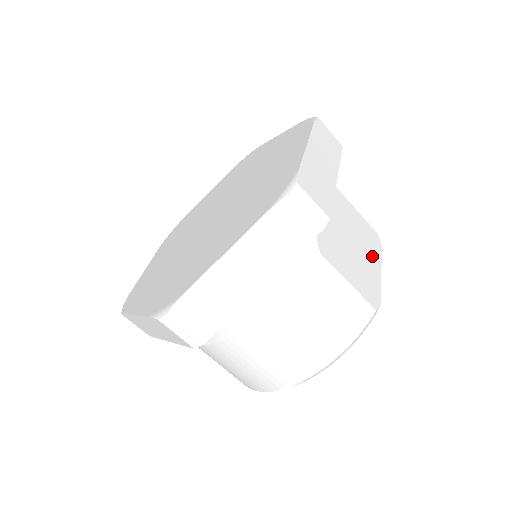
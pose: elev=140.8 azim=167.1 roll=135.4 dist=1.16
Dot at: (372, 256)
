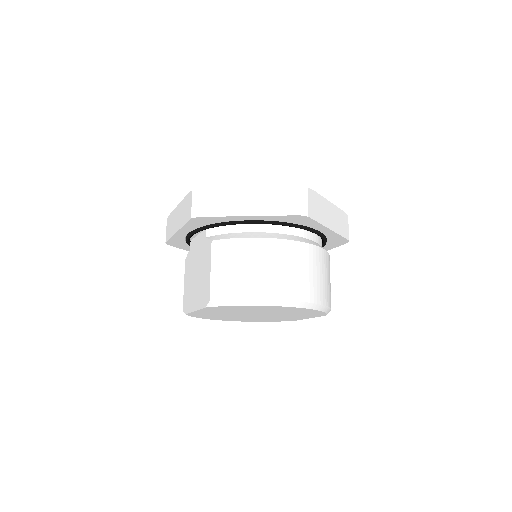
Dot at: occluded
